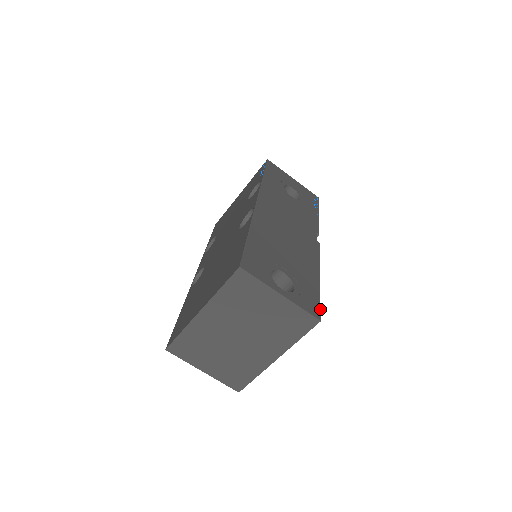
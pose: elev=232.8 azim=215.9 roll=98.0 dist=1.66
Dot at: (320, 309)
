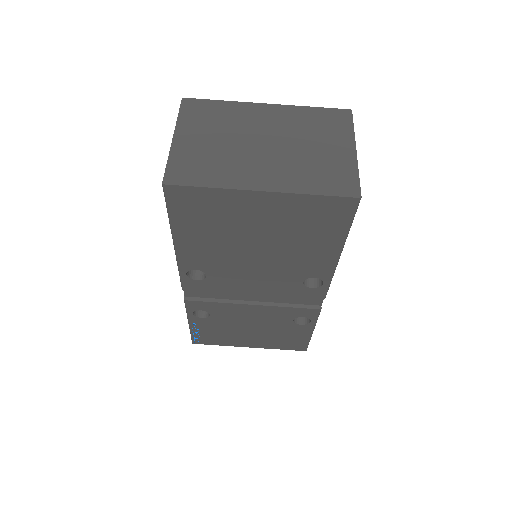
Dot at: occluded
